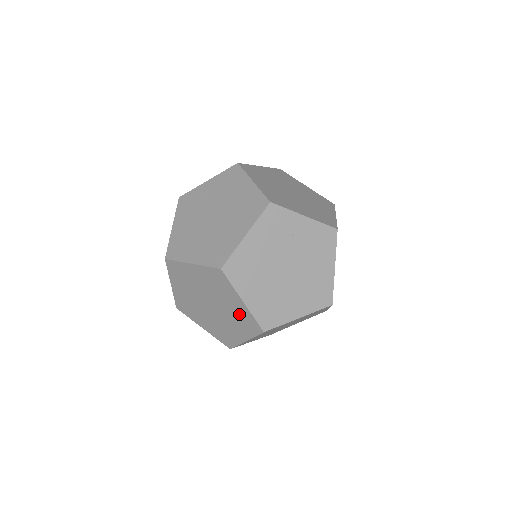
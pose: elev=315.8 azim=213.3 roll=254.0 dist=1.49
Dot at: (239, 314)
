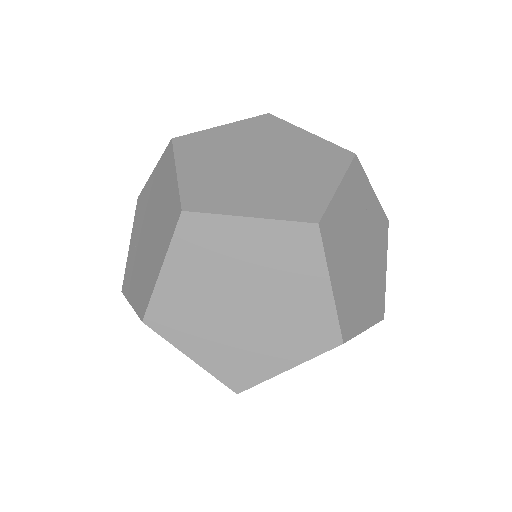
Dot at: (306, 314)
